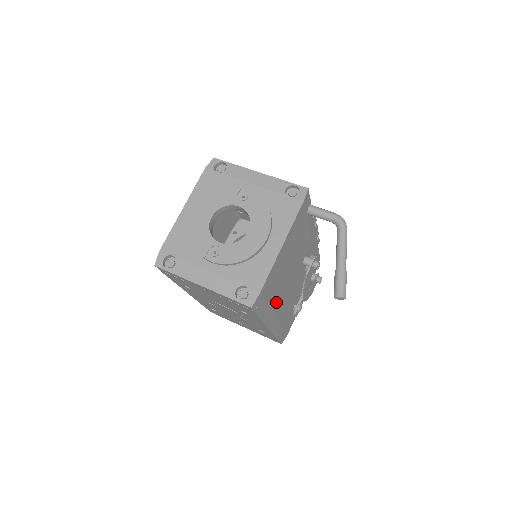
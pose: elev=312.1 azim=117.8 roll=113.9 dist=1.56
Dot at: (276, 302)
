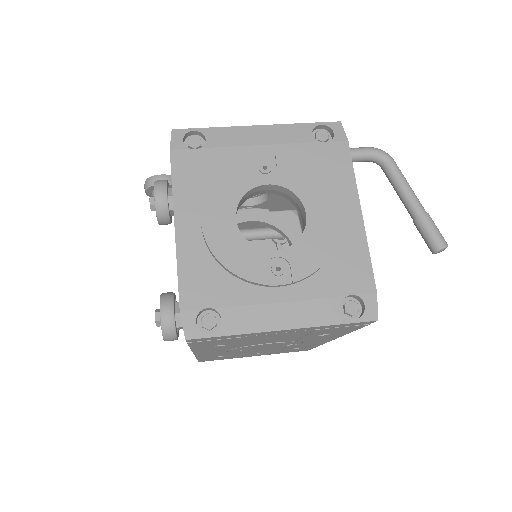
Dot at: occluded
